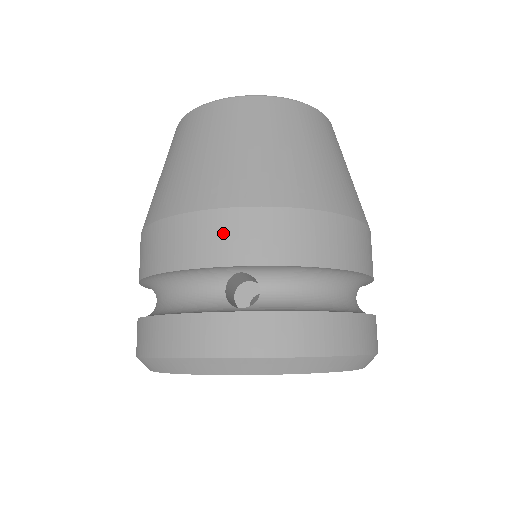
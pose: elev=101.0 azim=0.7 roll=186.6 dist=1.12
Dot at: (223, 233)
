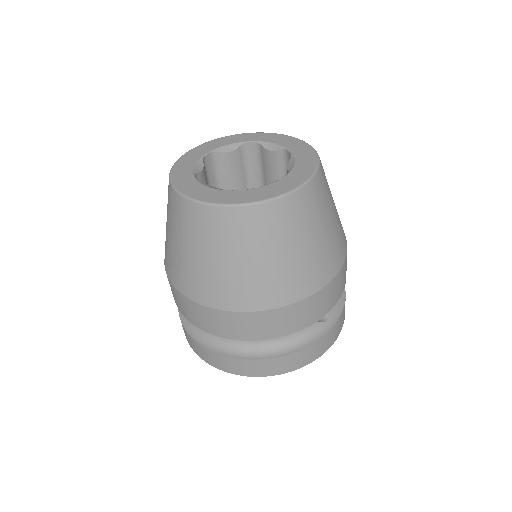
Dot at: (328, 297)
